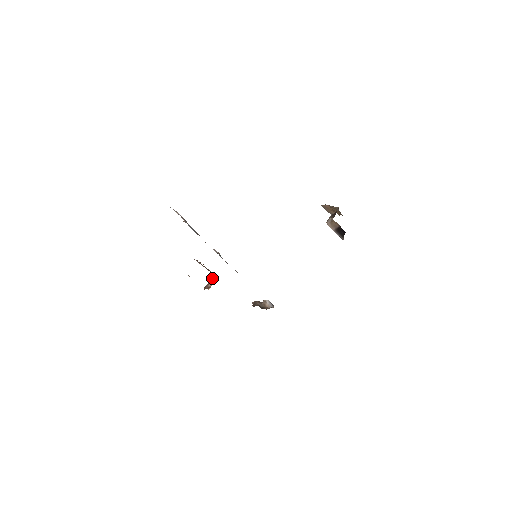
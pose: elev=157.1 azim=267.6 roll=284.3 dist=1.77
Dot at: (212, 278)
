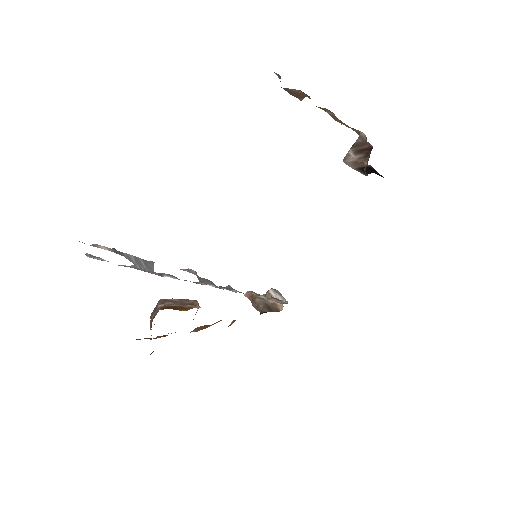
Dot at: occluded
